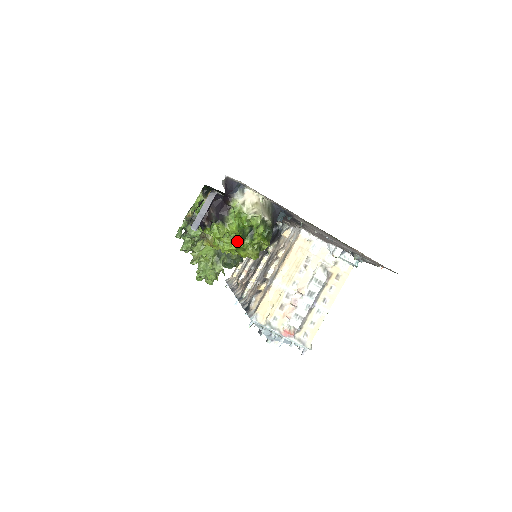
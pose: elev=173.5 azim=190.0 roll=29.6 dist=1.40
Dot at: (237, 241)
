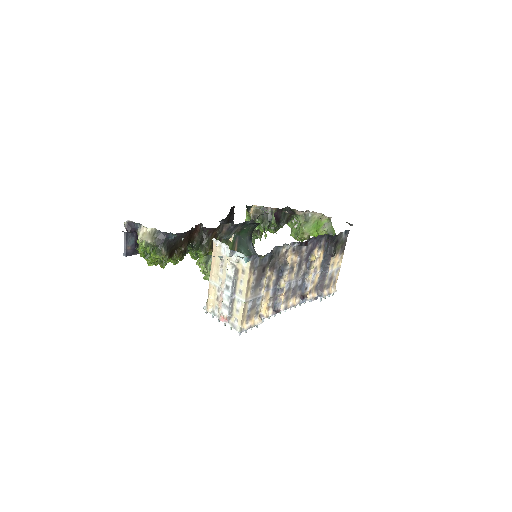
Dot at: (146, 259)
